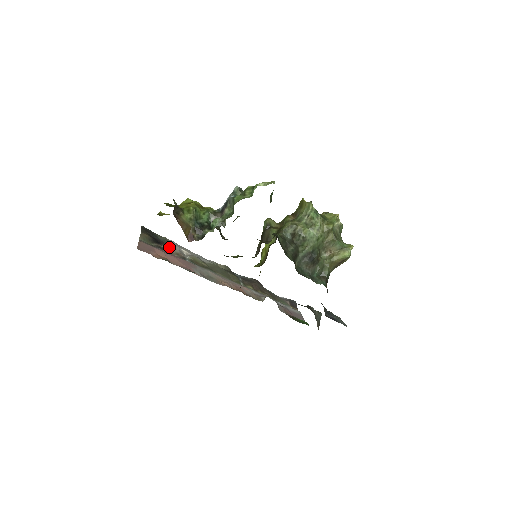
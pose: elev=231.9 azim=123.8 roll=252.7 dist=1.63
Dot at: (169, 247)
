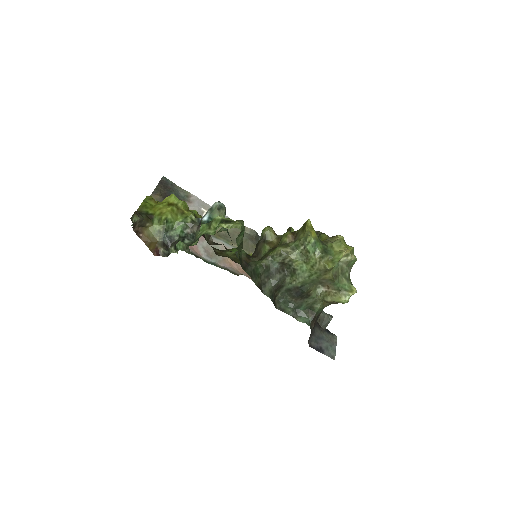
Dot at: occluded
